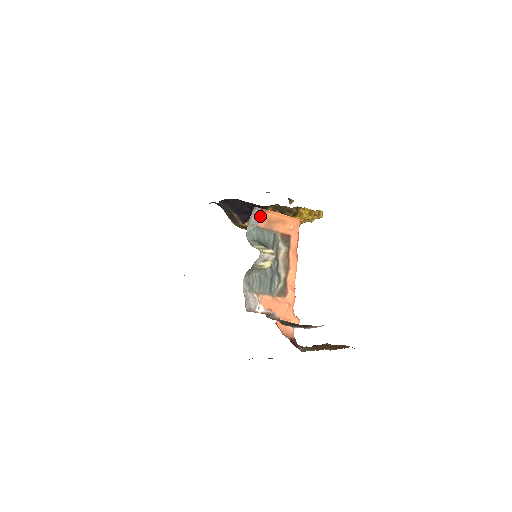
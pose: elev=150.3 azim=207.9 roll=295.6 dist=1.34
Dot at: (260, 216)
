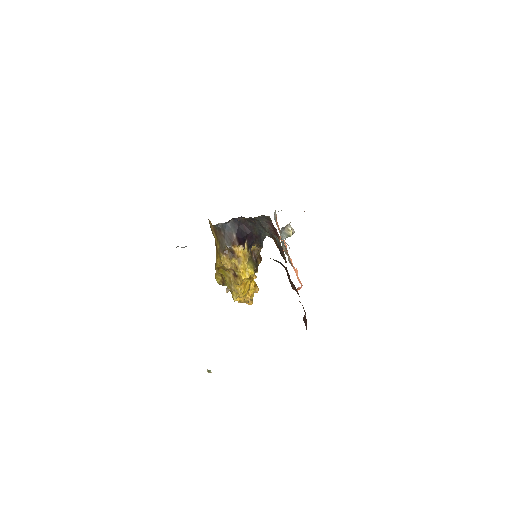
Dot at: (276, 219)
